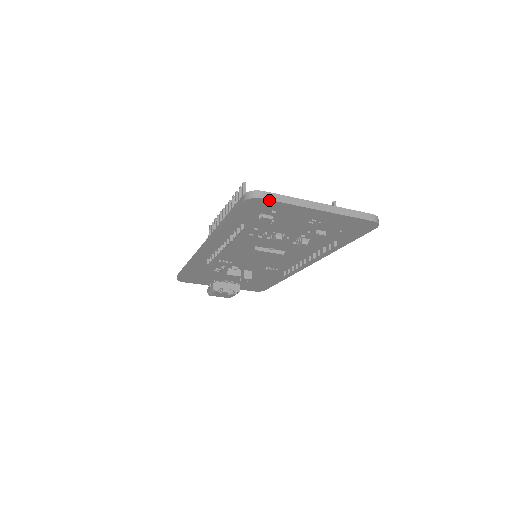
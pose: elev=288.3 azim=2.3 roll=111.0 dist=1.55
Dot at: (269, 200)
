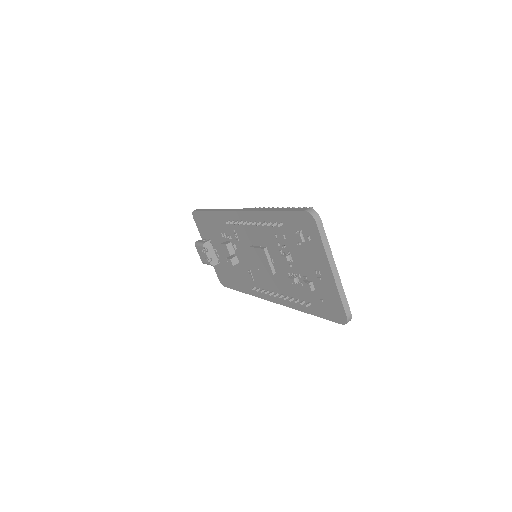
Dot at: (317, 228)
